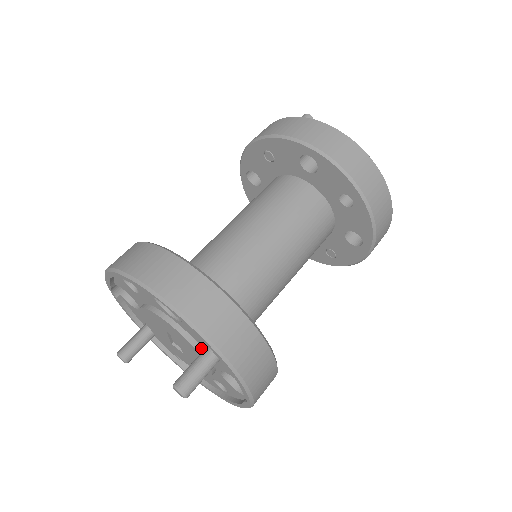
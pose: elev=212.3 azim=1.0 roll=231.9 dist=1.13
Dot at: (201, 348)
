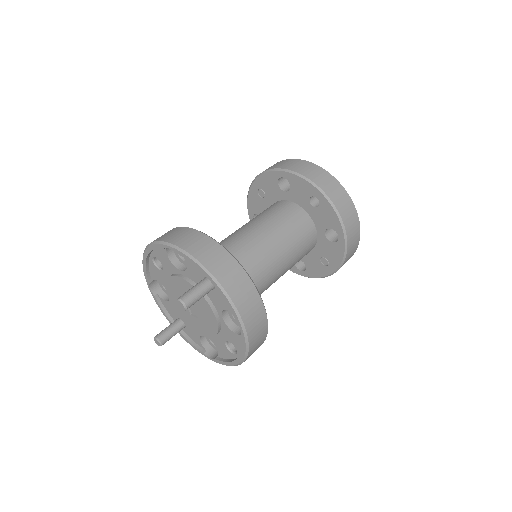
Dot at: occluded
